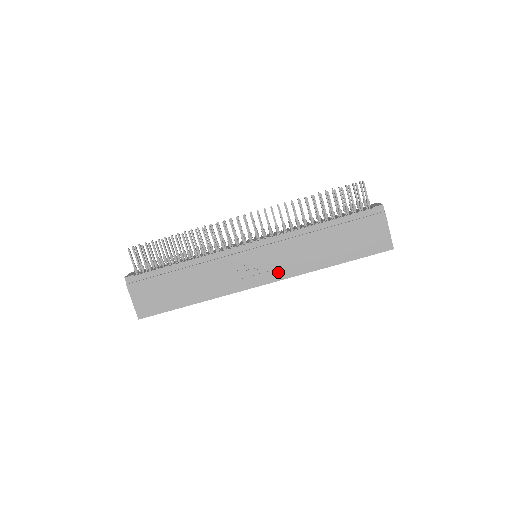
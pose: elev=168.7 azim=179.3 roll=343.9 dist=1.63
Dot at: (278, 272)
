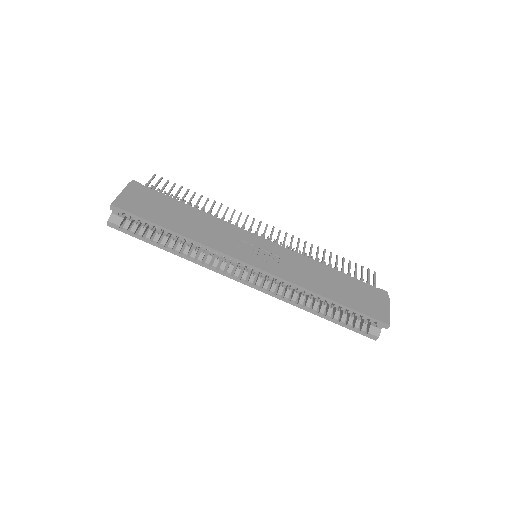
Dot at: (274, 268)
